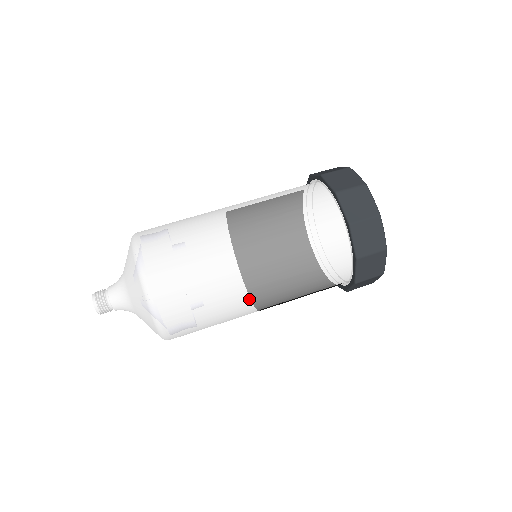
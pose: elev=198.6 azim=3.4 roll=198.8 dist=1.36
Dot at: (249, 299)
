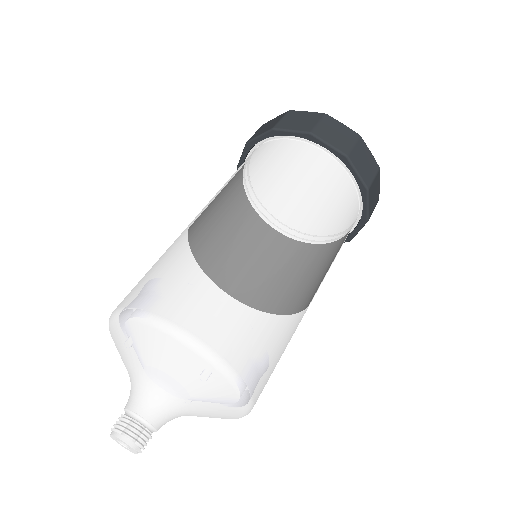
Dot at: (308, 295)
